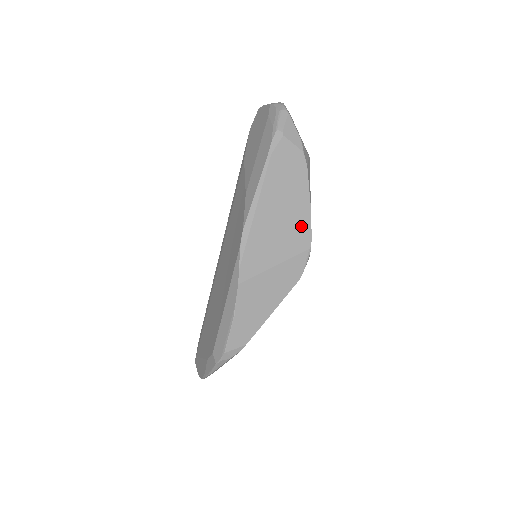
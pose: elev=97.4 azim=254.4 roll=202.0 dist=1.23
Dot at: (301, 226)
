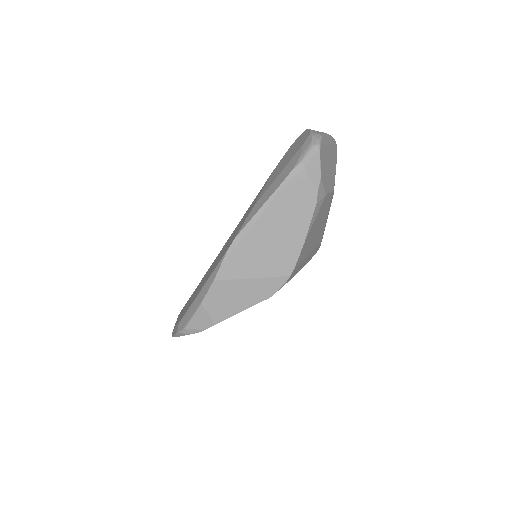
Dot at: (289, 254)
